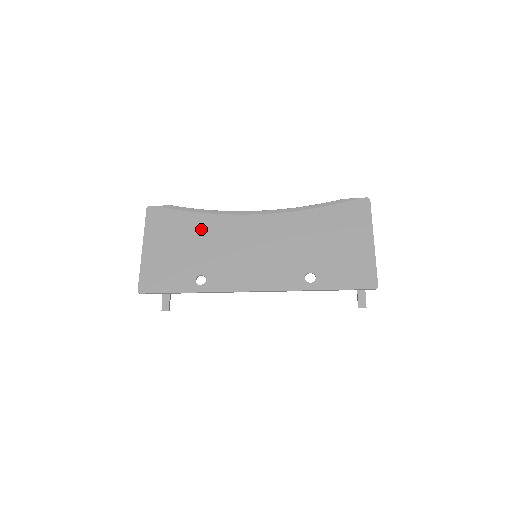
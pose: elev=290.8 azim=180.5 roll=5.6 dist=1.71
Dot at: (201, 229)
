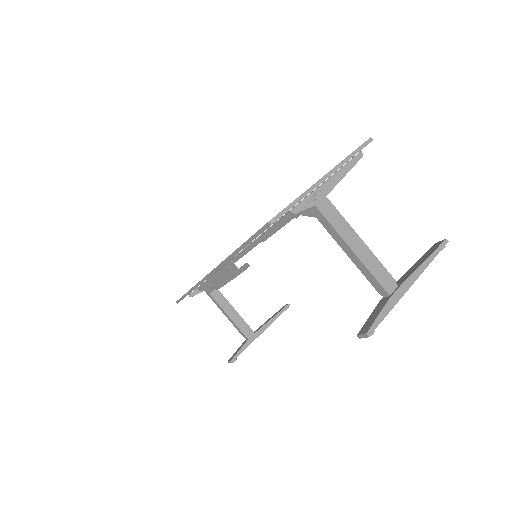
Dot at: occluded
